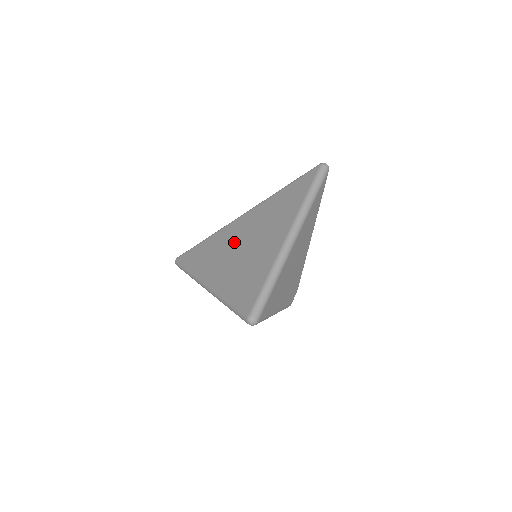
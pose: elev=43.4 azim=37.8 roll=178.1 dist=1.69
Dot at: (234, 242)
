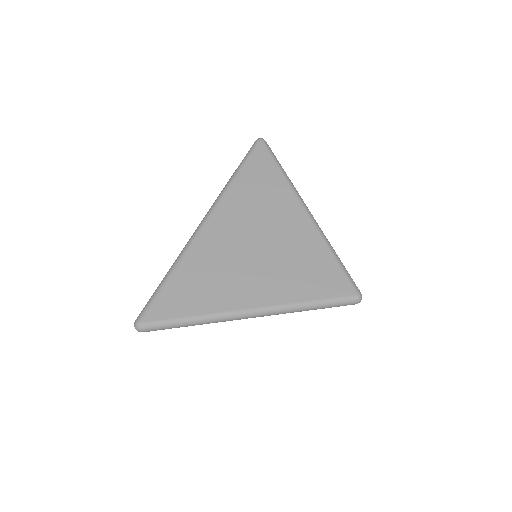
Dot at: (236, 250)
